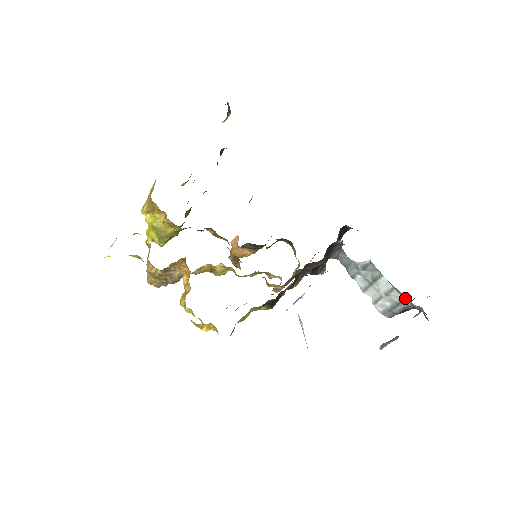
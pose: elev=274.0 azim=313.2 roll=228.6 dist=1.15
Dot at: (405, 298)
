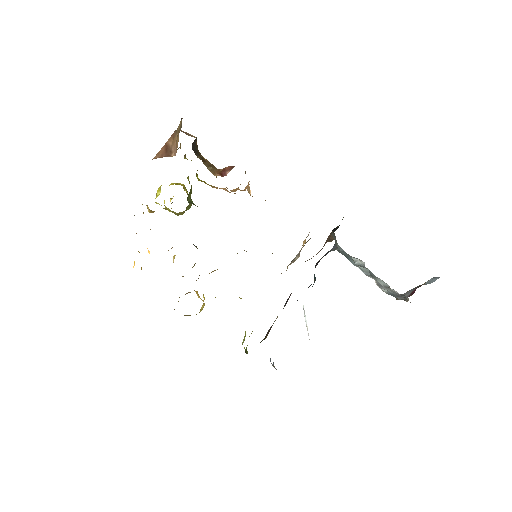
Dot at: (402, 297)
